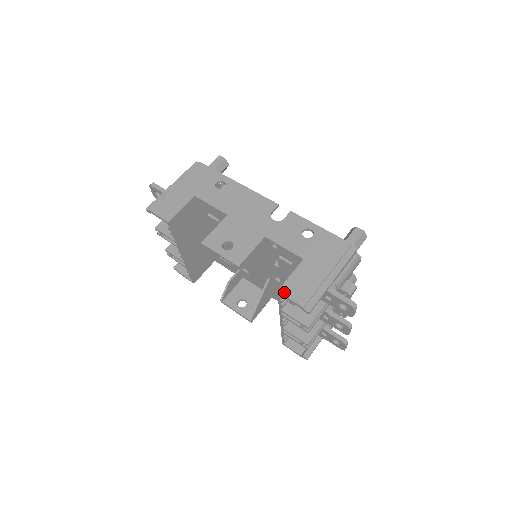
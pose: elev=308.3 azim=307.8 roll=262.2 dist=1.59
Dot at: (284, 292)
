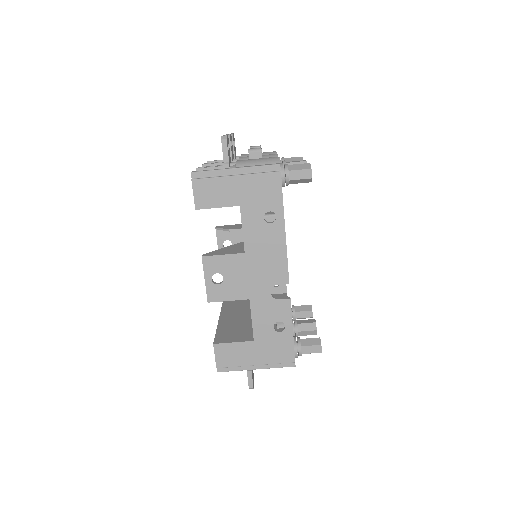
Dot at: (216, 349)
